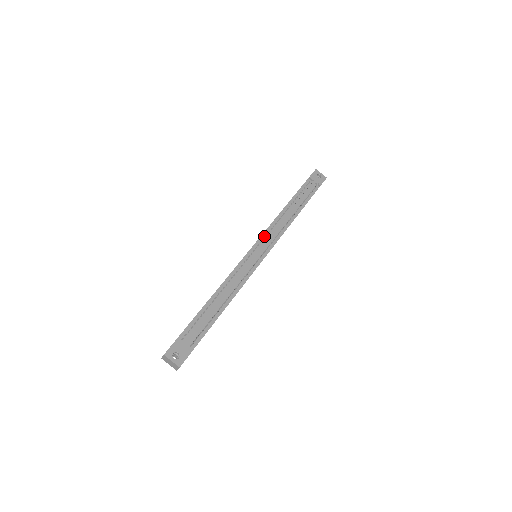
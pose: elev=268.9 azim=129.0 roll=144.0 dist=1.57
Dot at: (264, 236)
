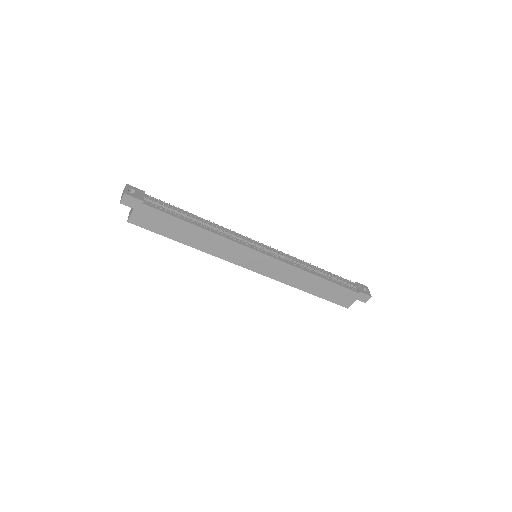
Dot at: occluded
